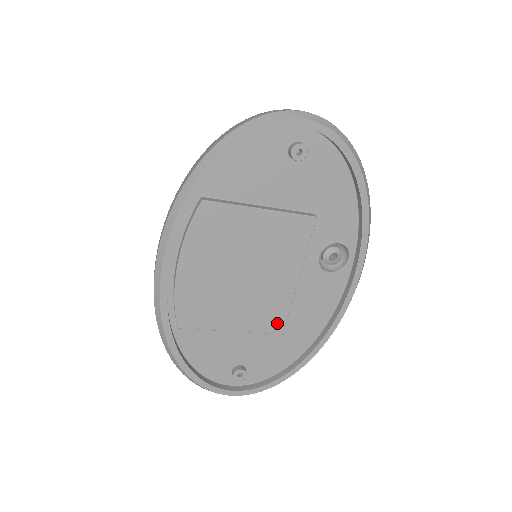
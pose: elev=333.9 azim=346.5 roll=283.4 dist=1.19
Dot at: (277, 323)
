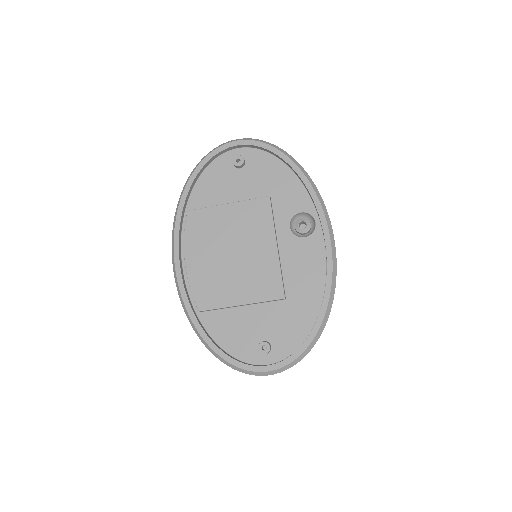
Dot at: (276, 289)
